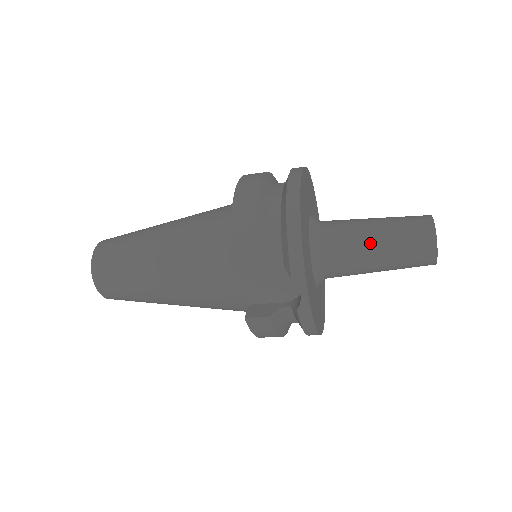
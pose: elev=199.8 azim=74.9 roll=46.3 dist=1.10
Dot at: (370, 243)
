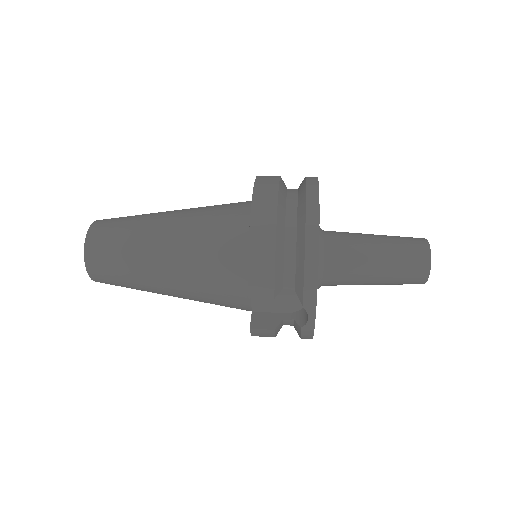
Dot at: (371, 265)
